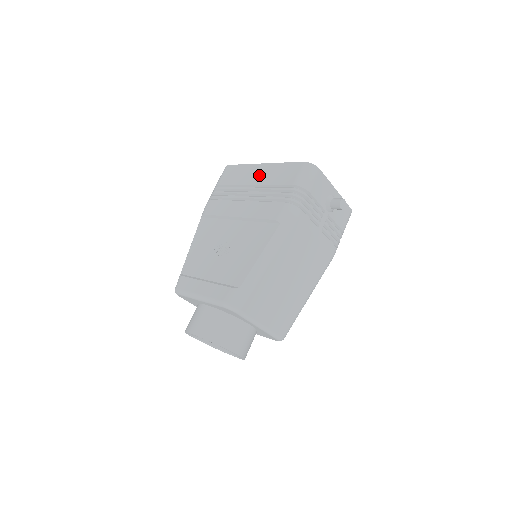
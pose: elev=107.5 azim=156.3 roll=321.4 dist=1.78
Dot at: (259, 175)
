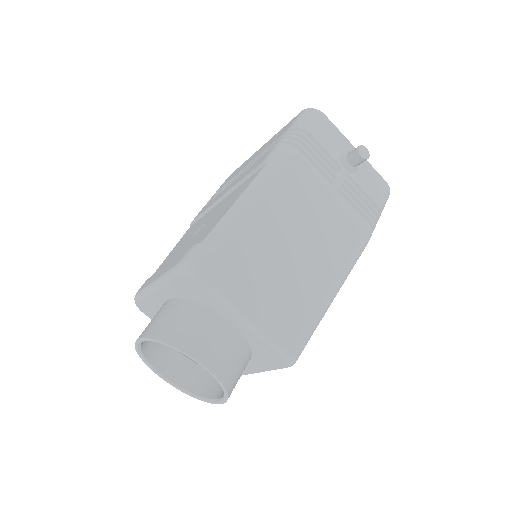
Dot at: (255, 155)
